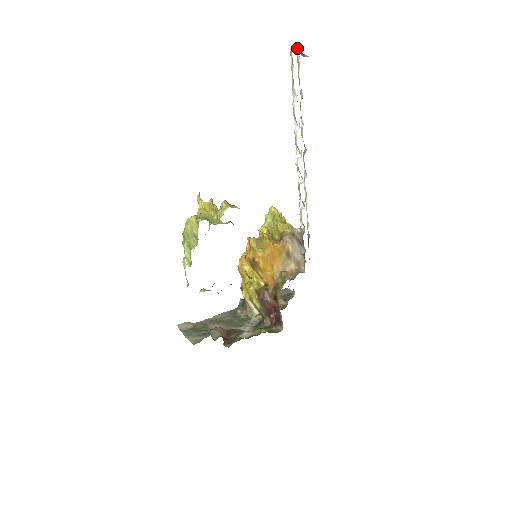
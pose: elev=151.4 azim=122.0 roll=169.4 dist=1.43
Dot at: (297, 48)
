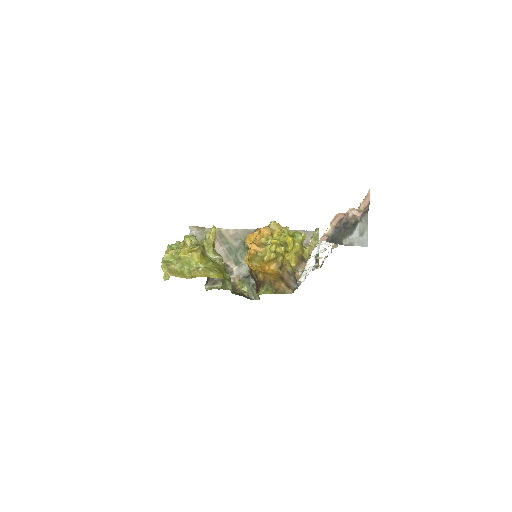
Dot at: (352, 213)
